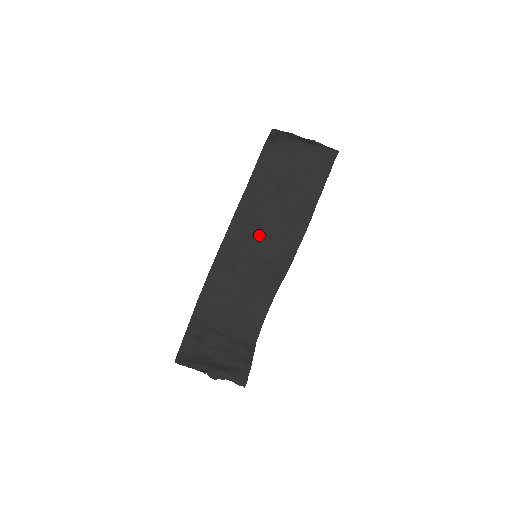
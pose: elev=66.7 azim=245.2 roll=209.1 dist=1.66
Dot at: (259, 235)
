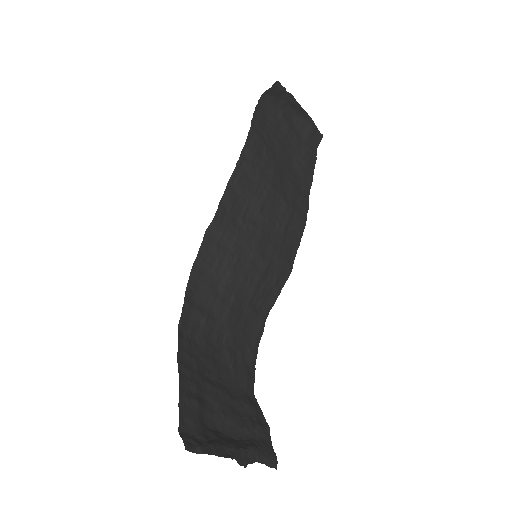
Dot at: (258, 225)
